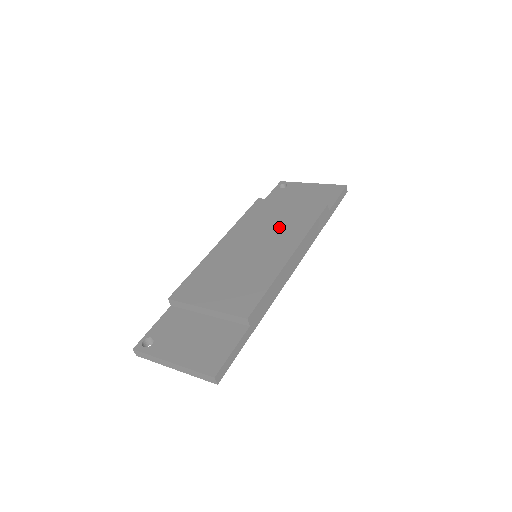
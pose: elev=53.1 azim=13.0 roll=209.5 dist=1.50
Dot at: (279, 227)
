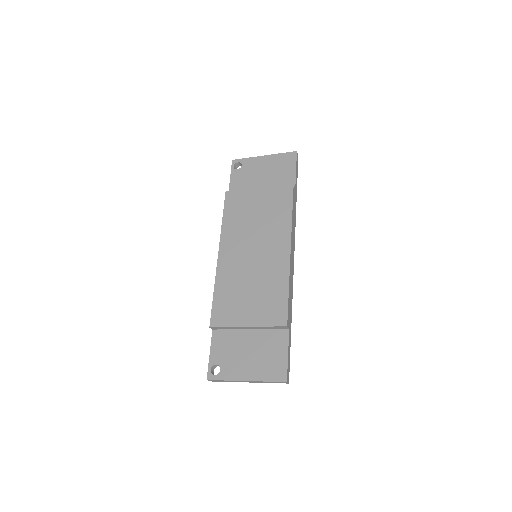
Dot at: (263, 222)
